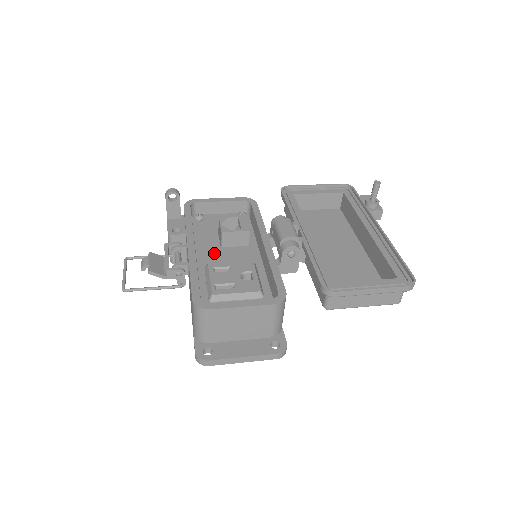
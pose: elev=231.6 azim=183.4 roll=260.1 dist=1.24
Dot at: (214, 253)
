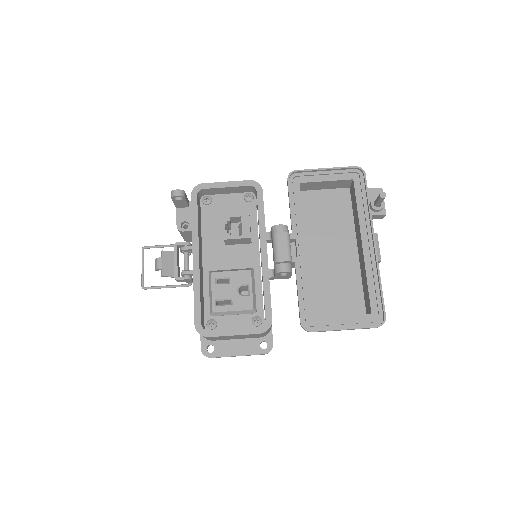
Dot at: (218, 253)
